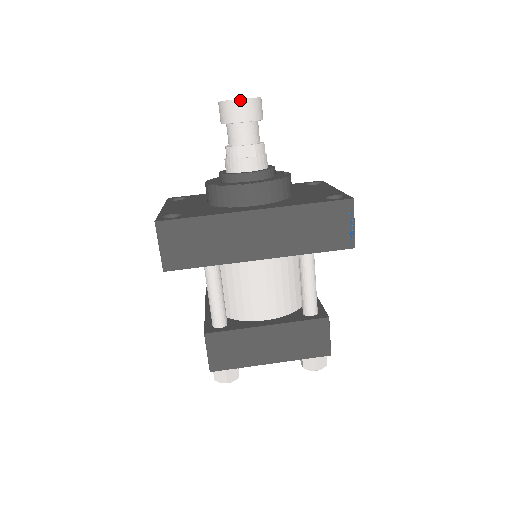
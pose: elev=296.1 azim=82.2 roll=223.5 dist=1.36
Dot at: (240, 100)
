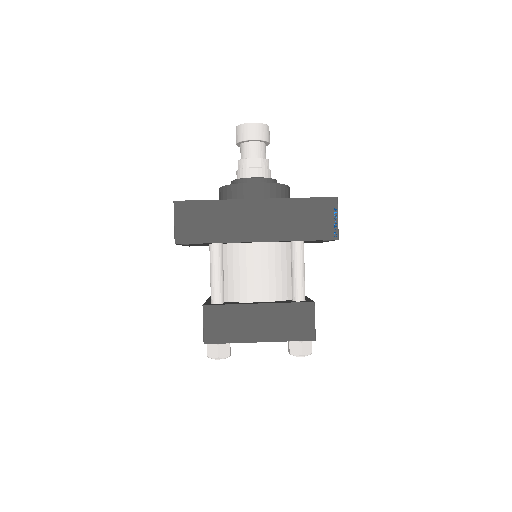
Dot at: (252, 123)
